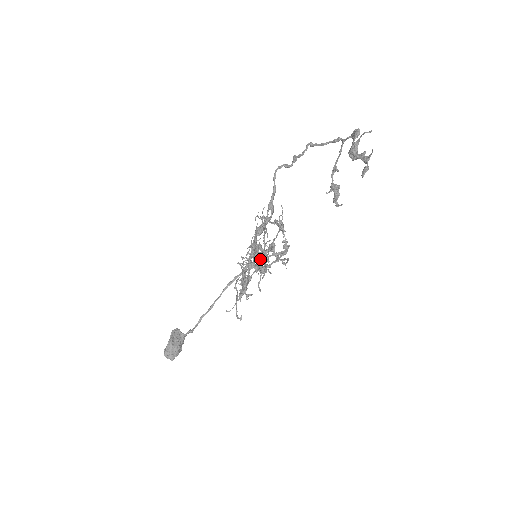
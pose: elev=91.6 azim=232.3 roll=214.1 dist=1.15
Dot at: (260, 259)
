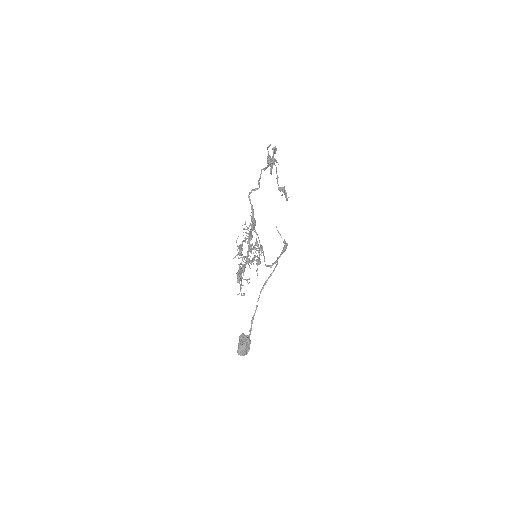
Dot at: (264, 258)
